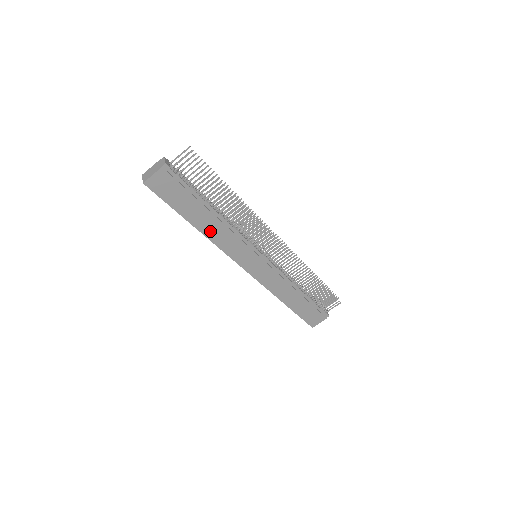
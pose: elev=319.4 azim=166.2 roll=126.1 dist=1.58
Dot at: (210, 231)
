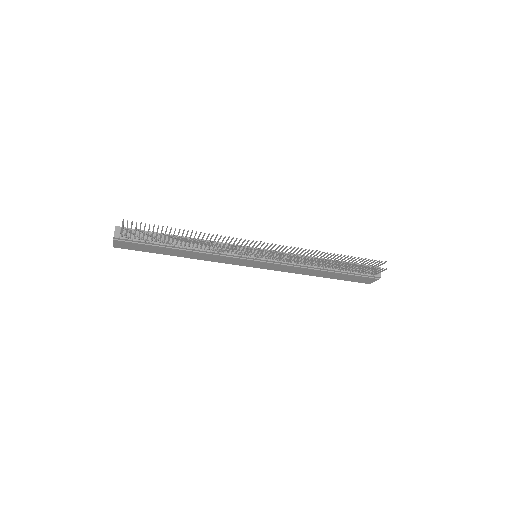
Dot at: (193, 256)
